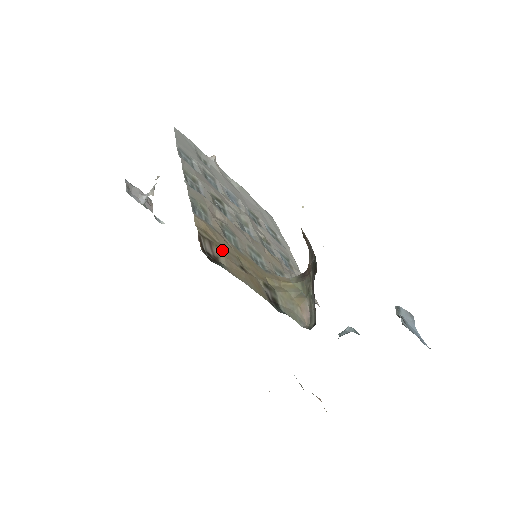
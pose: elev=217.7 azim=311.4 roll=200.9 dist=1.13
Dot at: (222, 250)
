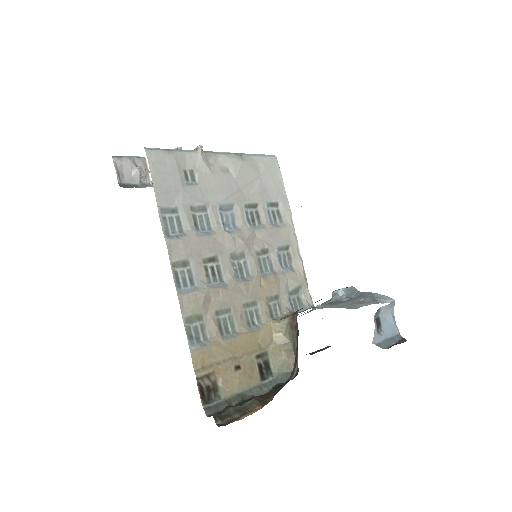
Dot at: (218, 369)
